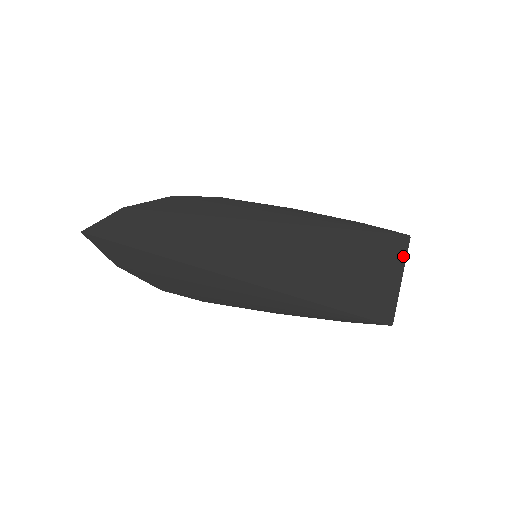
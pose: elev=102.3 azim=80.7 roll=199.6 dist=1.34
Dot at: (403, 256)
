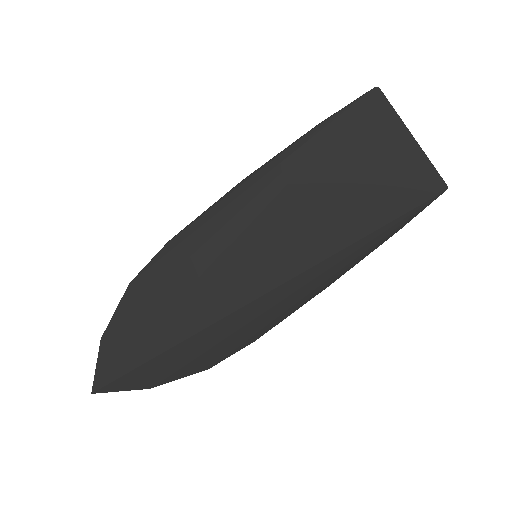
Dot at: (390, 113)
